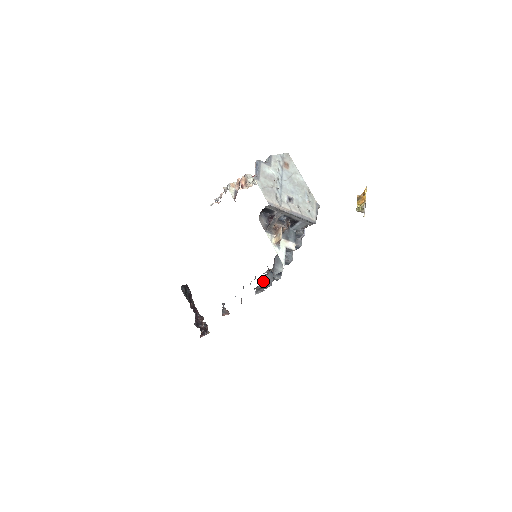
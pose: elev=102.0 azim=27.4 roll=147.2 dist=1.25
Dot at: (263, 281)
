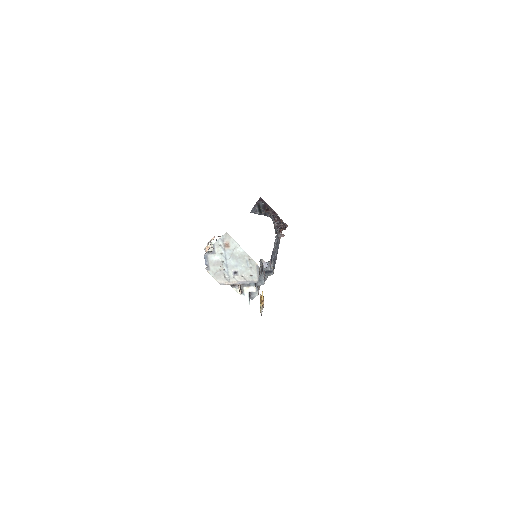
Dot at: occluded
